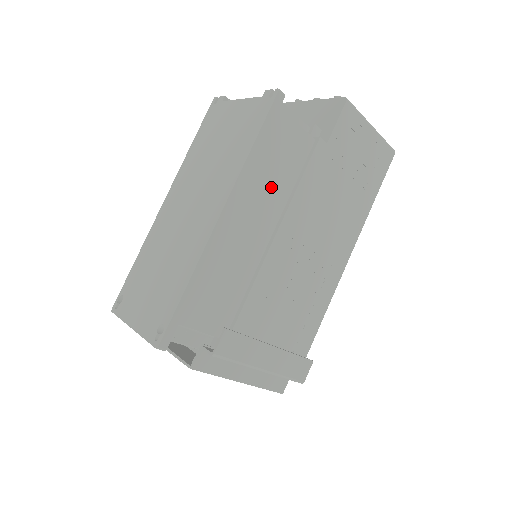
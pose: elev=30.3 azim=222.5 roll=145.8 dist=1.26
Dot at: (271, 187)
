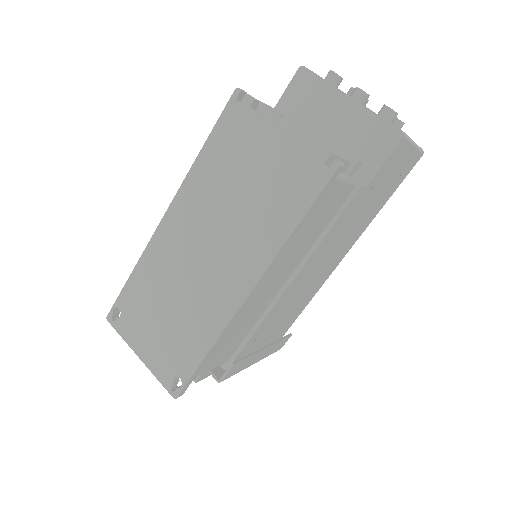
Dot at: (300, 248)
